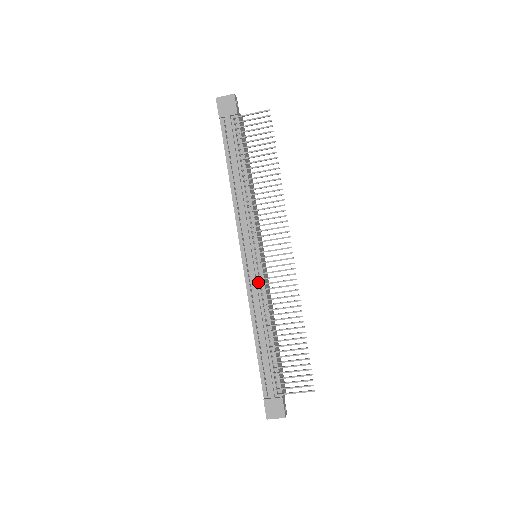
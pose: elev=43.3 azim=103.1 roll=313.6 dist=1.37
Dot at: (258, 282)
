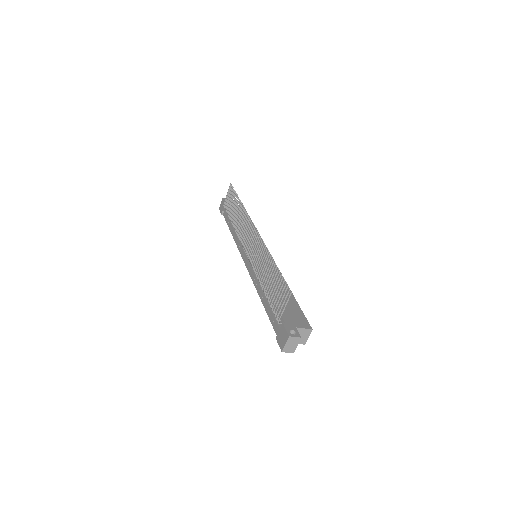
Dot at: occluded
